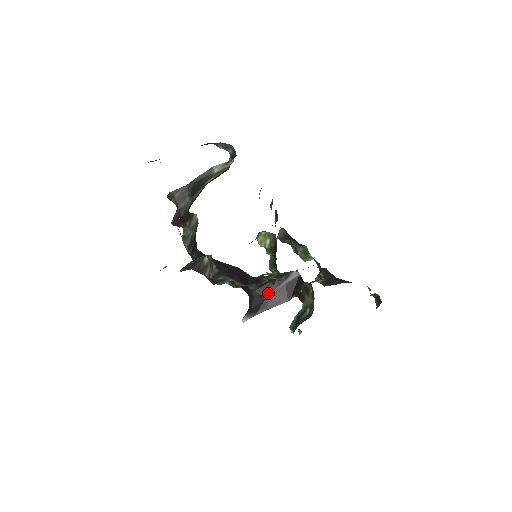
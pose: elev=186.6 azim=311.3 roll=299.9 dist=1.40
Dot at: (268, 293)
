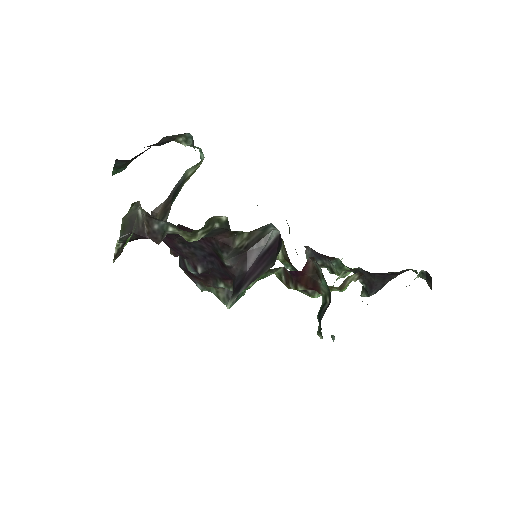
Dot at: (248, 265)
